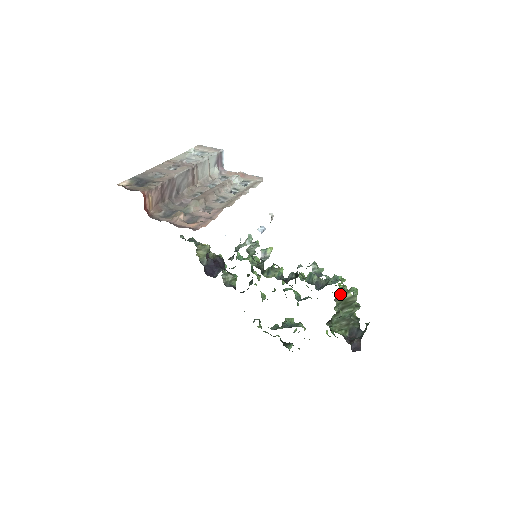
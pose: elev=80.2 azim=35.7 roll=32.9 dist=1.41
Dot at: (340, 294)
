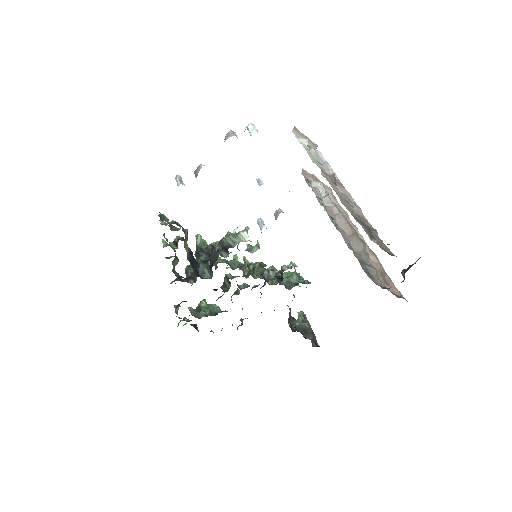
Dot at: occluded
